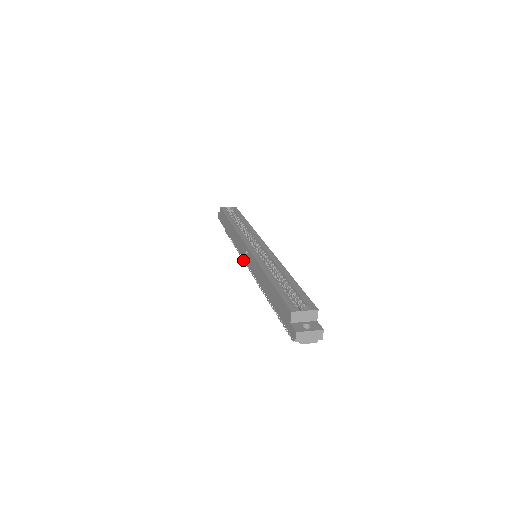
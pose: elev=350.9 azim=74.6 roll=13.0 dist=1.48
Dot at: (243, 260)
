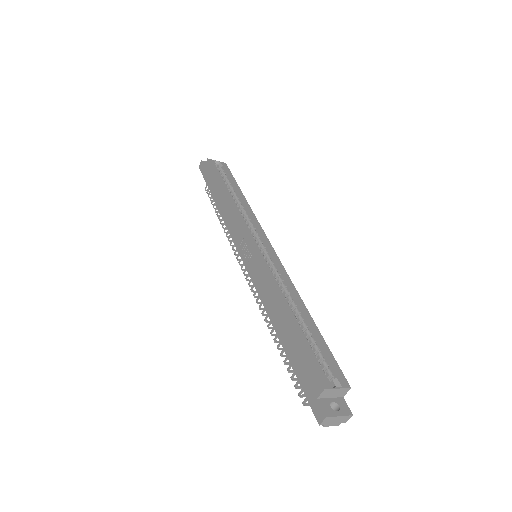
Dot at: (232, 248)
